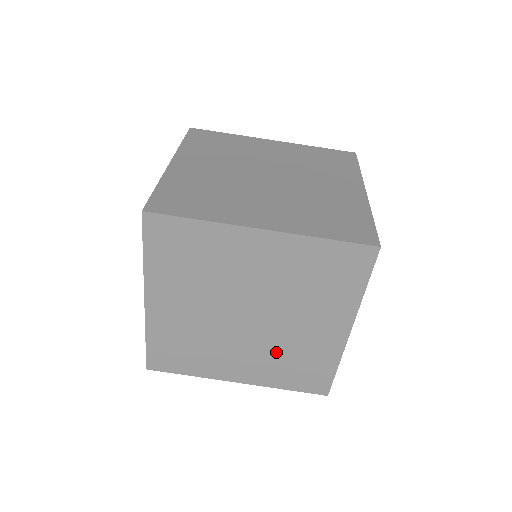
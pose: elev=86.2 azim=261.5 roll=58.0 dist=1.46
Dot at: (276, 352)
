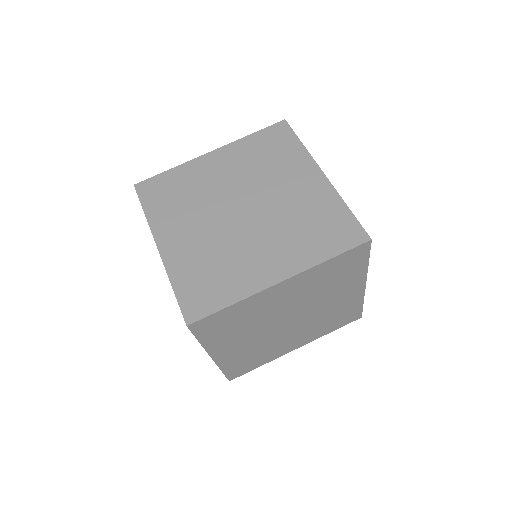
Dot at: (287, 226)
